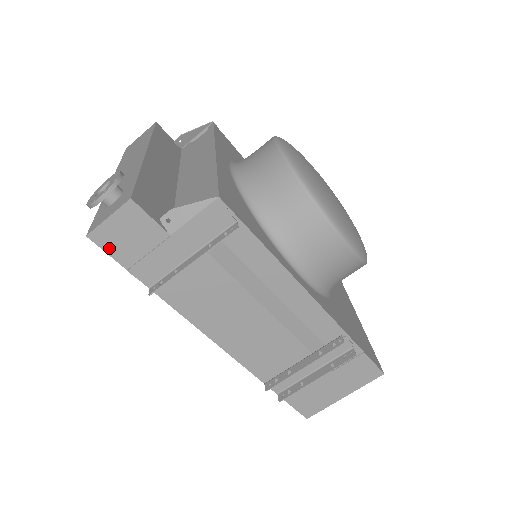
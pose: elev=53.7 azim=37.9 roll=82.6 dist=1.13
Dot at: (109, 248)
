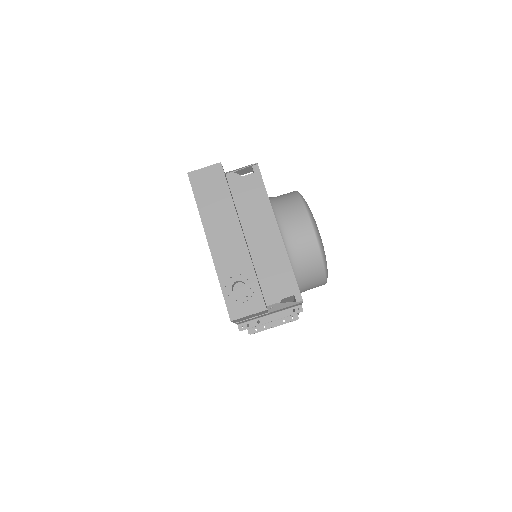
Dot at: occluded
